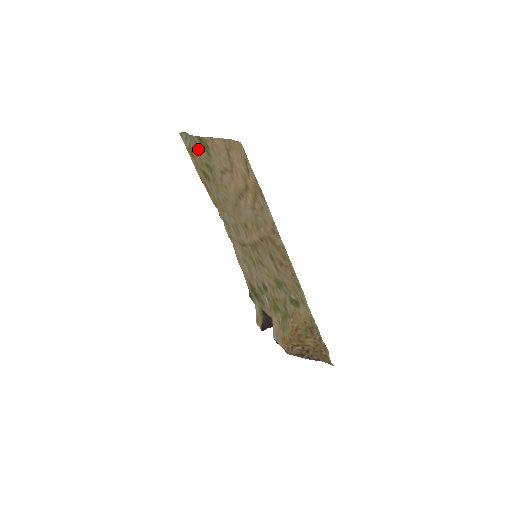
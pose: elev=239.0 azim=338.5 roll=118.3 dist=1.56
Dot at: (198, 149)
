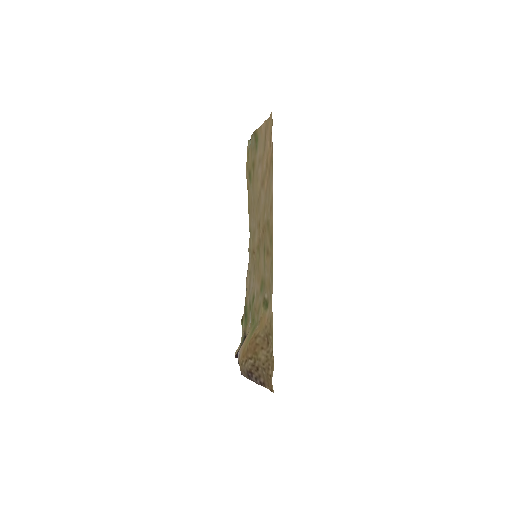
Dot at: (252, 147)
